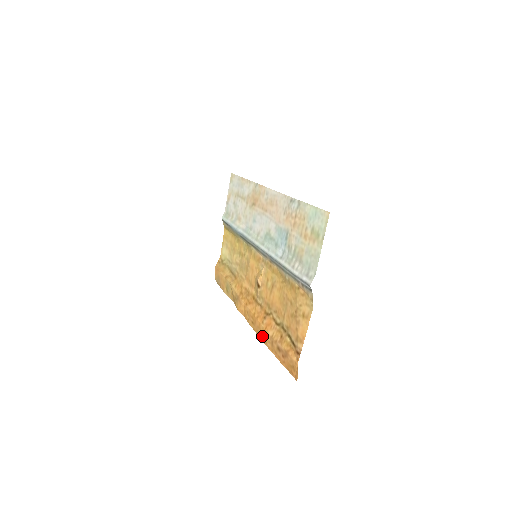
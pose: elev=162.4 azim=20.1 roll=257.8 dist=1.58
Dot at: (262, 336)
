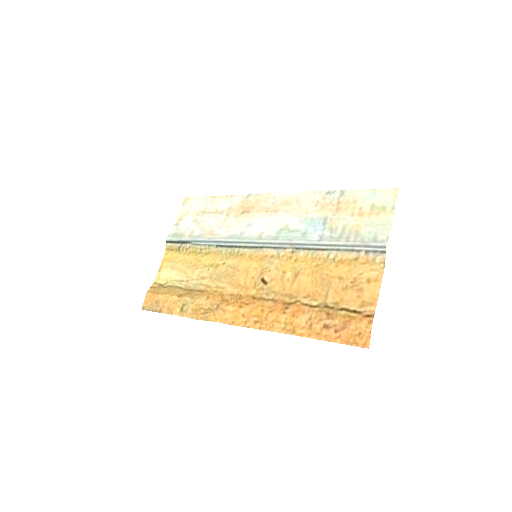
Dot at: (284, 327)
